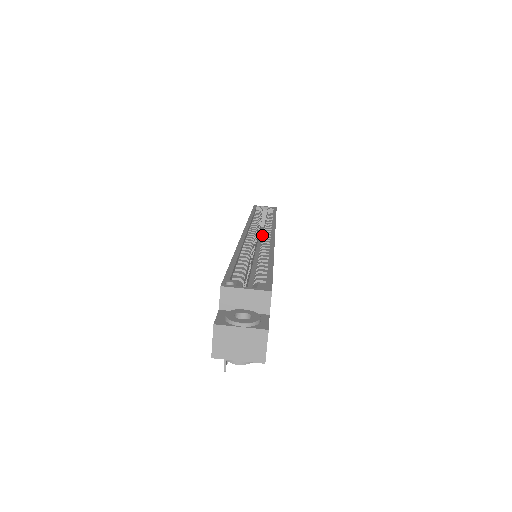
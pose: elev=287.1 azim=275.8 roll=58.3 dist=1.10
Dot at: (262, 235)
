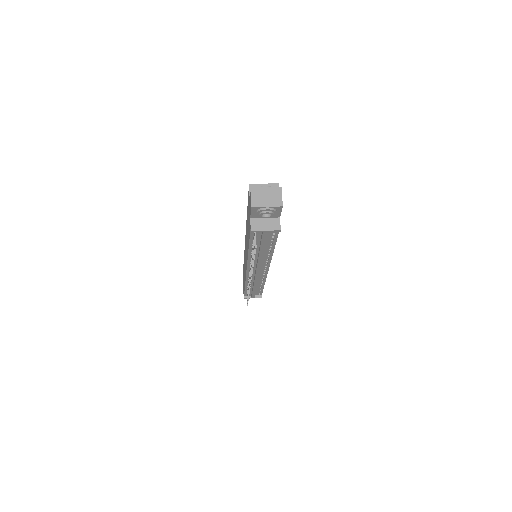
Dot at: occluded
